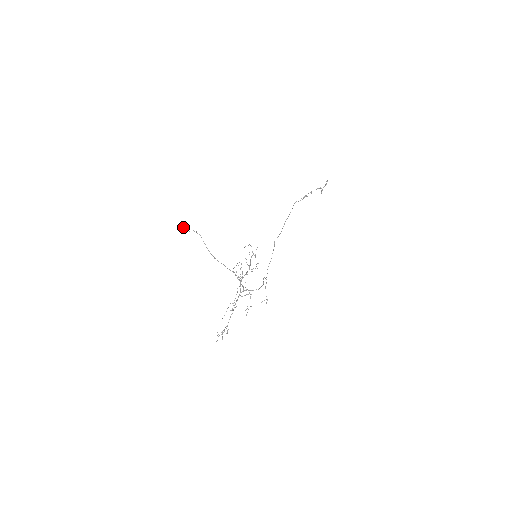
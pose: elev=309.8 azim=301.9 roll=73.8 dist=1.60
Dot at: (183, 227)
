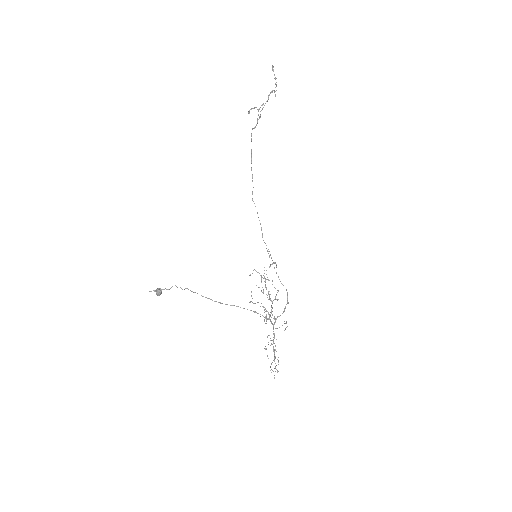
Dot at: (160, 290)
